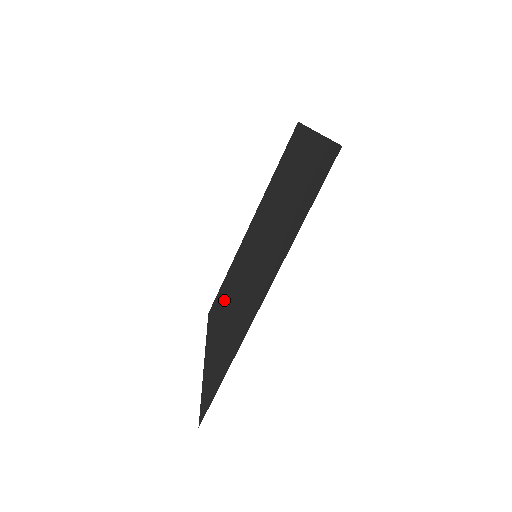
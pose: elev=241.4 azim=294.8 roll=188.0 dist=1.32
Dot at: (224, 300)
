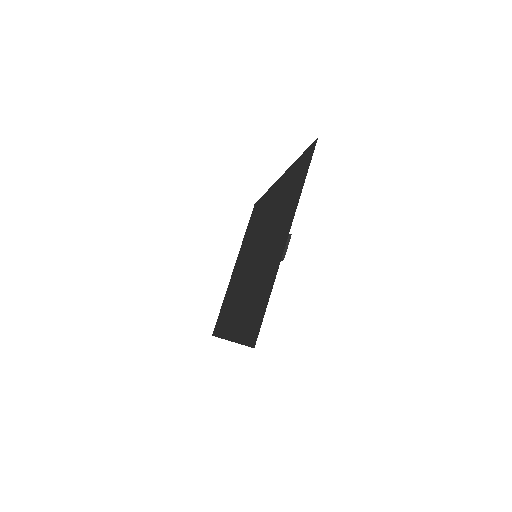
Dot at: (250, 235)
